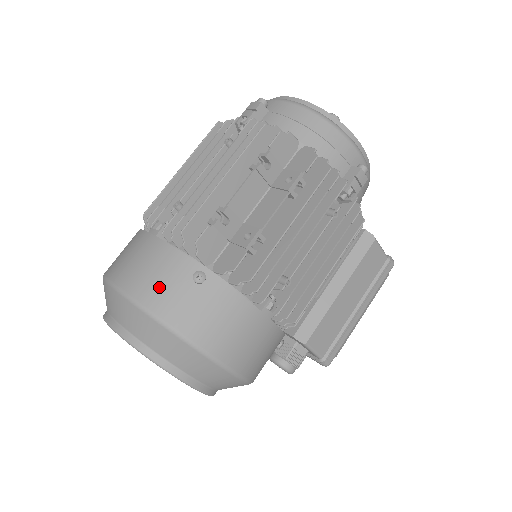
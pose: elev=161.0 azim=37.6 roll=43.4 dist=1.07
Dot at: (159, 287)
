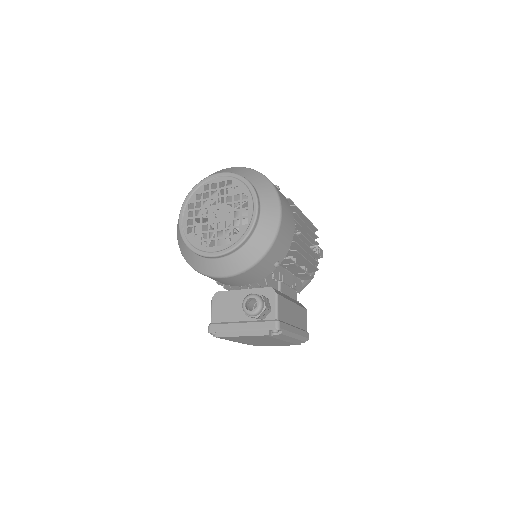
Dot at: occluded
